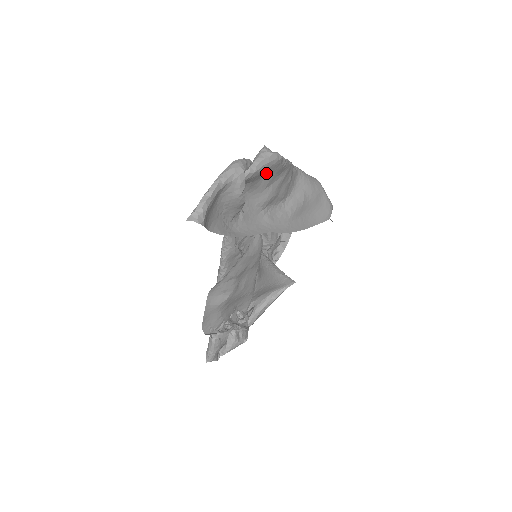
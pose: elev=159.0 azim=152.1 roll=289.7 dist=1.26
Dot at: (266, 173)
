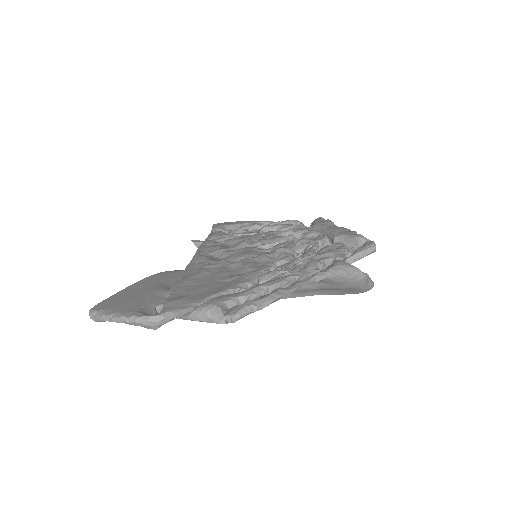
Dot at: occluded
